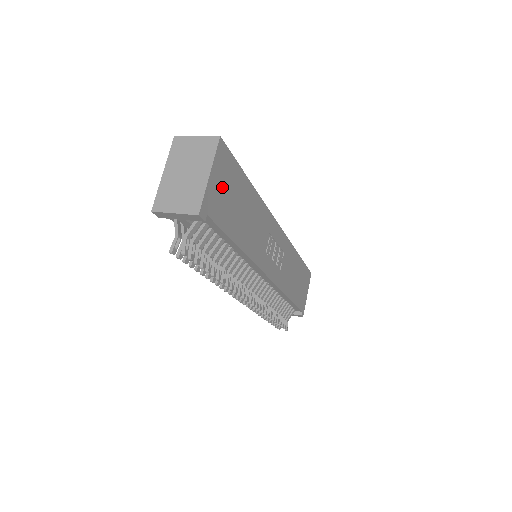
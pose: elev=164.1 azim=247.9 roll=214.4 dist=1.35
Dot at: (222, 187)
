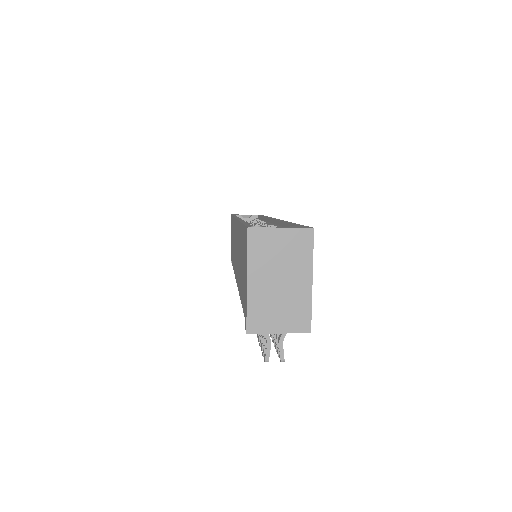
Dot at: occluded
